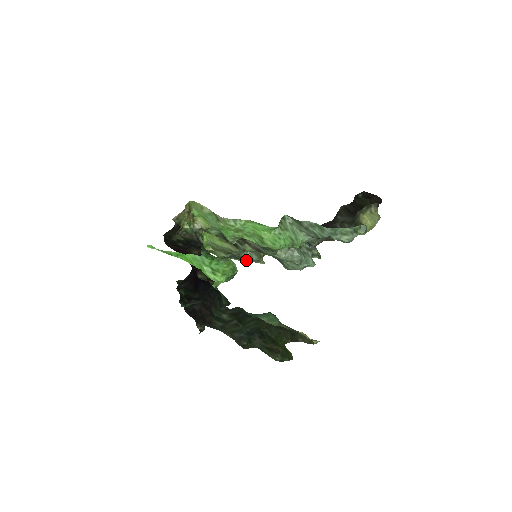
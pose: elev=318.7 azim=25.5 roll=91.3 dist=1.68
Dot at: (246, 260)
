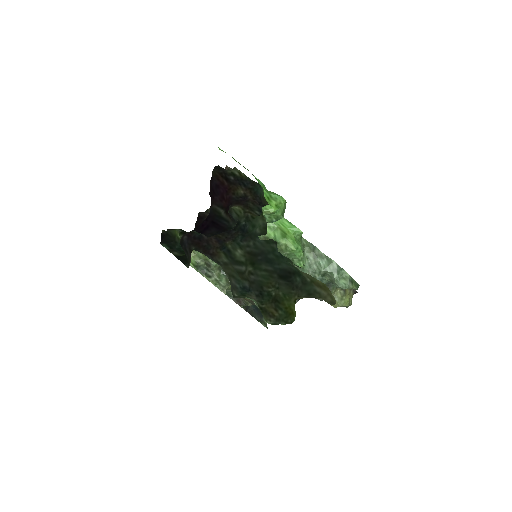
Dot at: (212, 280)
